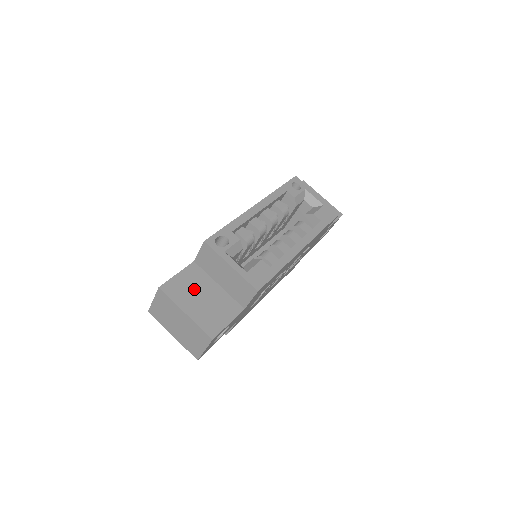
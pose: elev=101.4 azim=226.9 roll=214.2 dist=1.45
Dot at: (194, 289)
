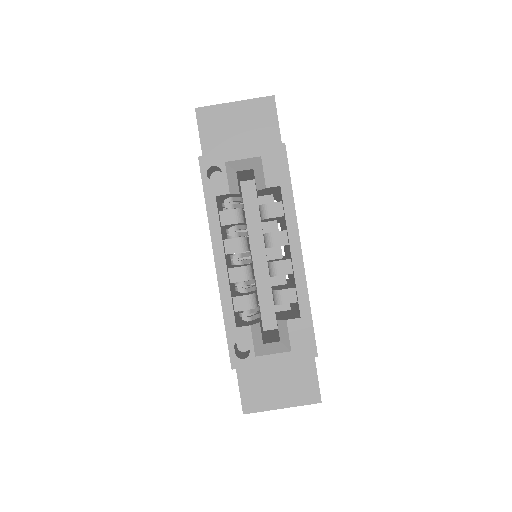
Dot at: (264, 382)
